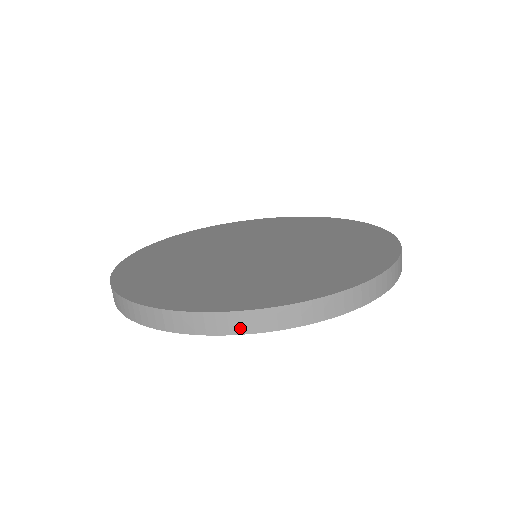
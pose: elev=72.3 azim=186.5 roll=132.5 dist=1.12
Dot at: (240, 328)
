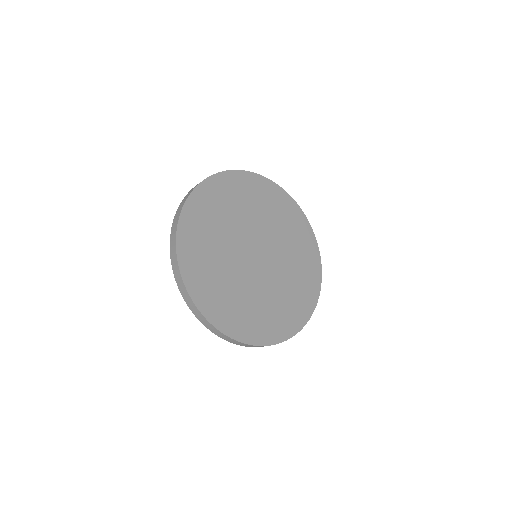
Dot at: occluded
